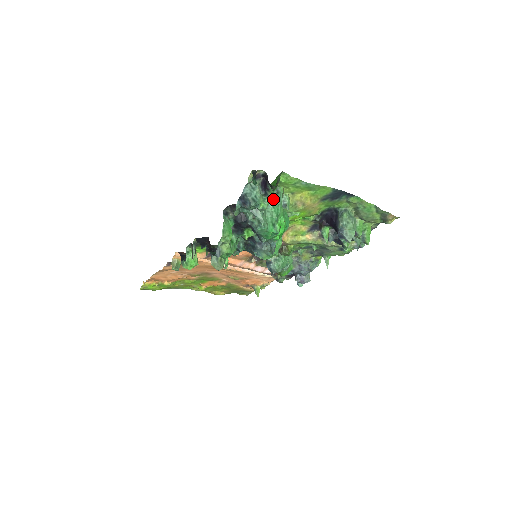
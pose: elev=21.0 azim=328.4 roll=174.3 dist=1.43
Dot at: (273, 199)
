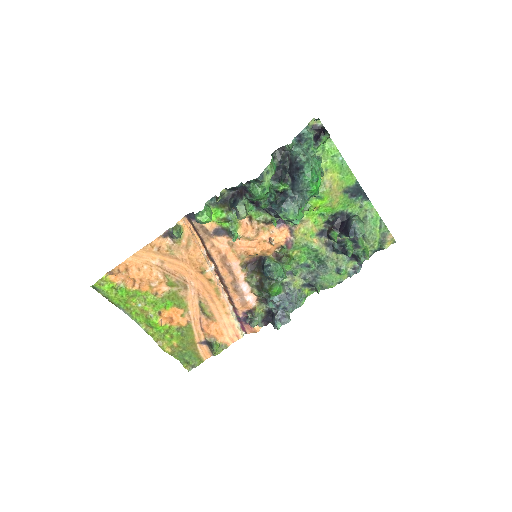
Dot at: (316, 158)
